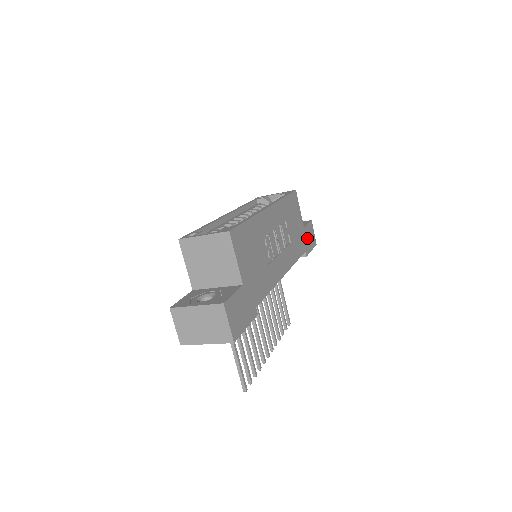
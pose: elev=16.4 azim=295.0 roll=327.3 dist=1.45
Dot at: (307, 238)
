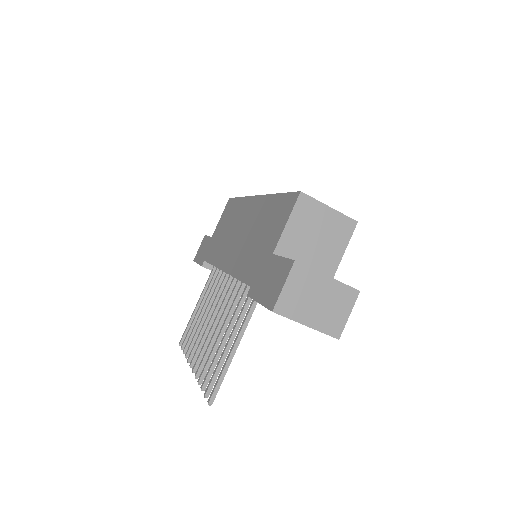
Dot at: occluded
